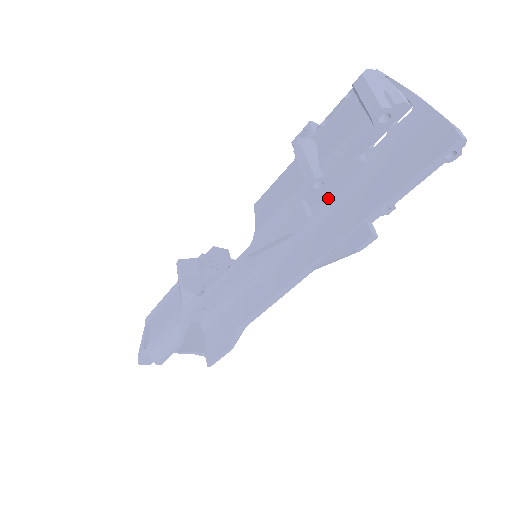
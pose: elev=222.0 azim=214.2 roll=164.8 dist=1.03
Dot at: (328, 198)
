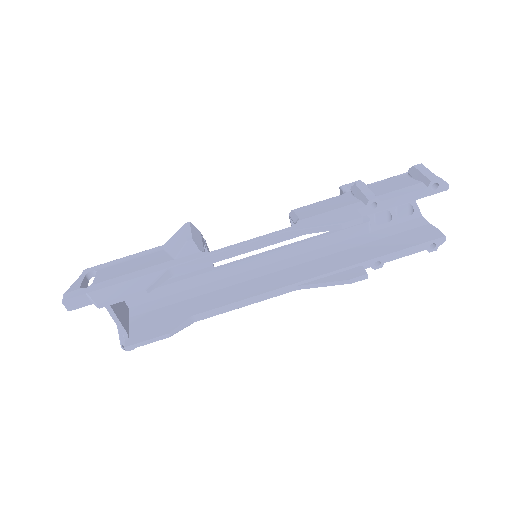
Dot at: (330, 244)
